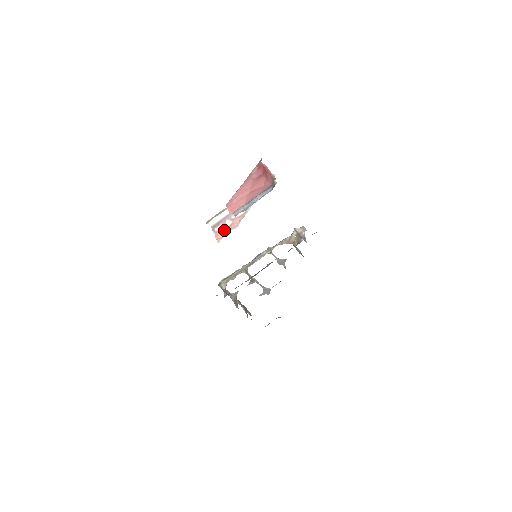
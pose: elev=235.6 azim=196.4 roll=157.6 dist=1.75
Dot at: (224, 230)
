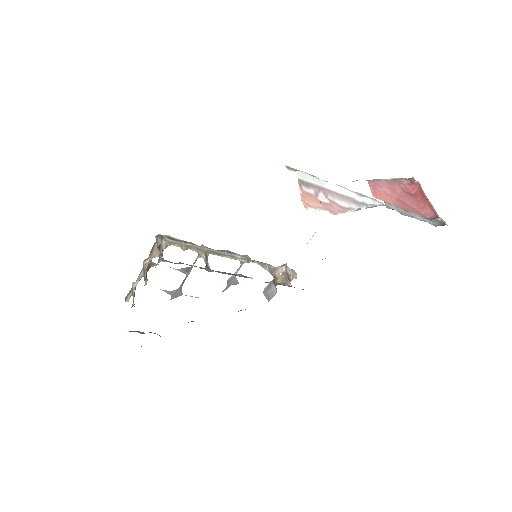
Dot at: (317, 200)
